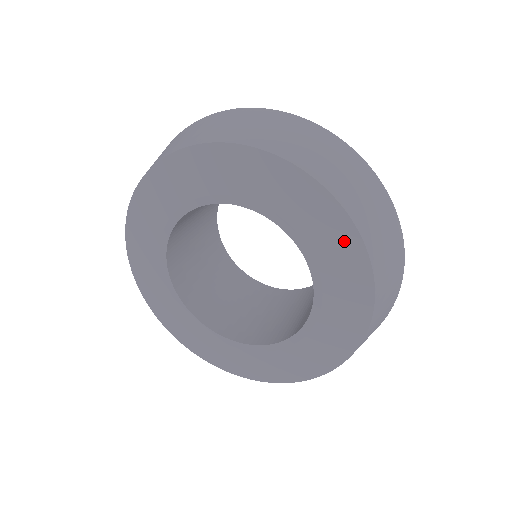
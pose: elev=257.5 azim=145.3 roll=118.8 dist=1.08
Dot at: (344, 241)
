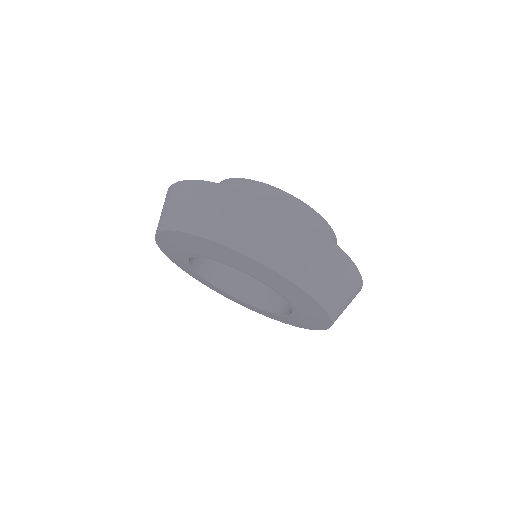
Dot at: (261, 269)
